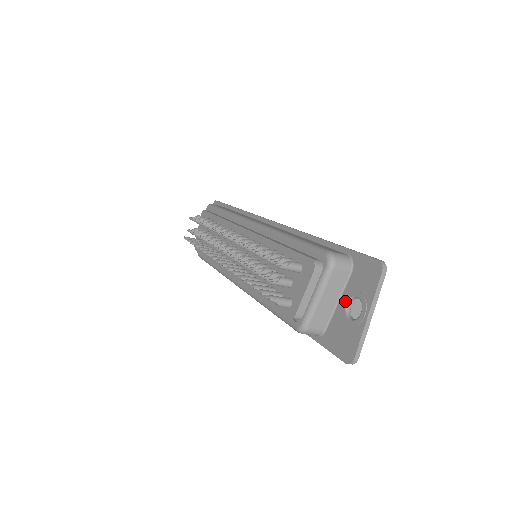
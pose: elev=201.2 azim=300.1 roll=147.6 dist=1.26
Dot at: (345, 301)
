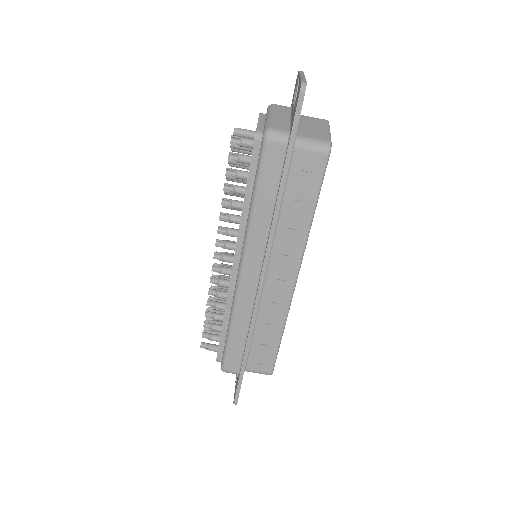
Dot at: (292, 107)
